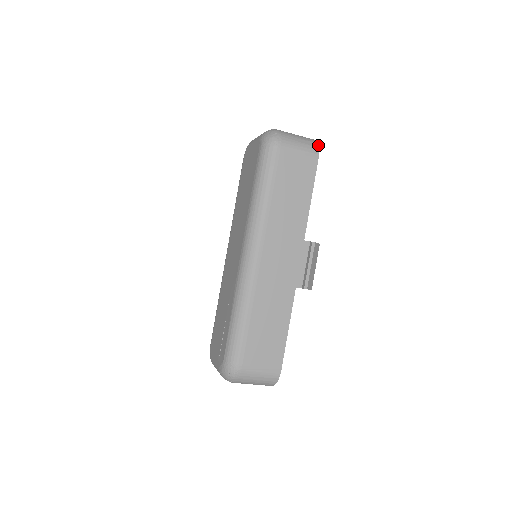
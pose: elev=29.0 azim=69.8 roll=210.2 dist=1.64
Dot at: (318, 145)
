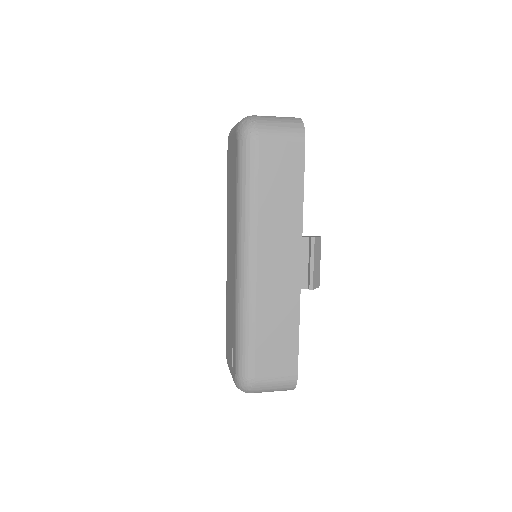
Dot at: (303, 125)
